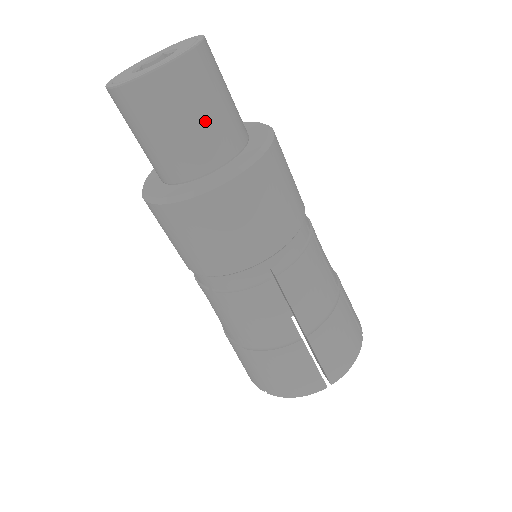
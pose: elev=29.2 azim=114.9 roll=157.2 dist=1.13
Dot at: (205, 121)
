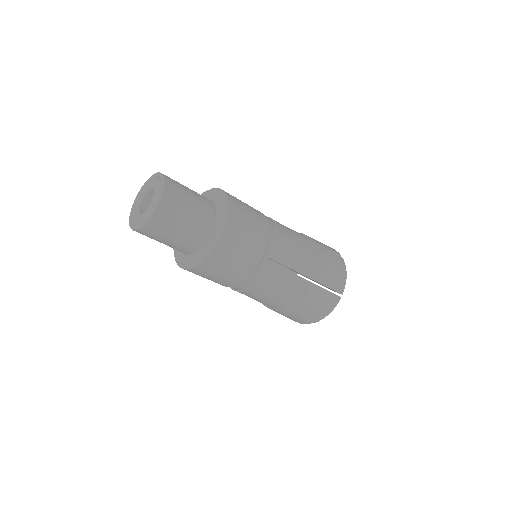
Dot at: (174, 239)
